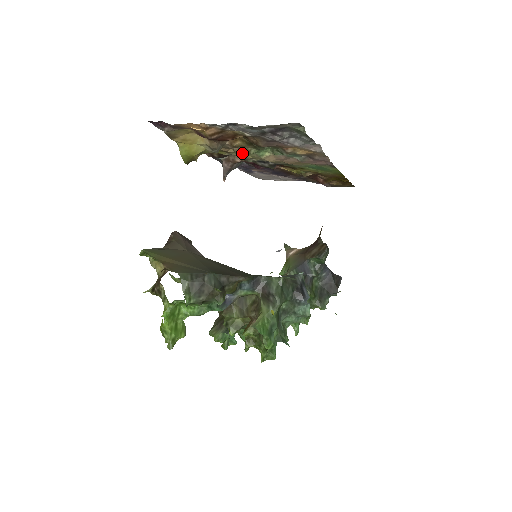
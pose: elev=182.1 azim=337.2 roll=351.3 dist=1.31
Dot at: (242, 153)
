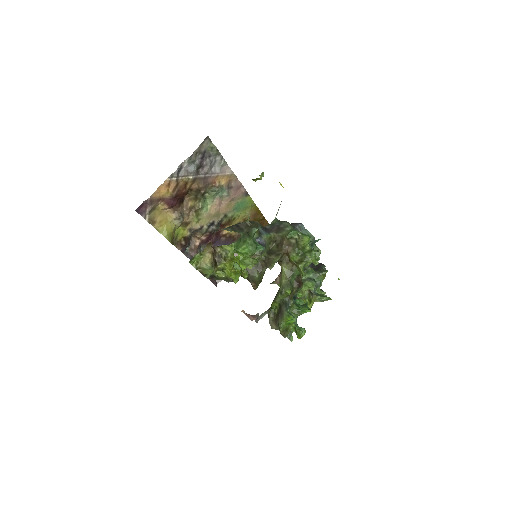
Dot at: (196, 217)
